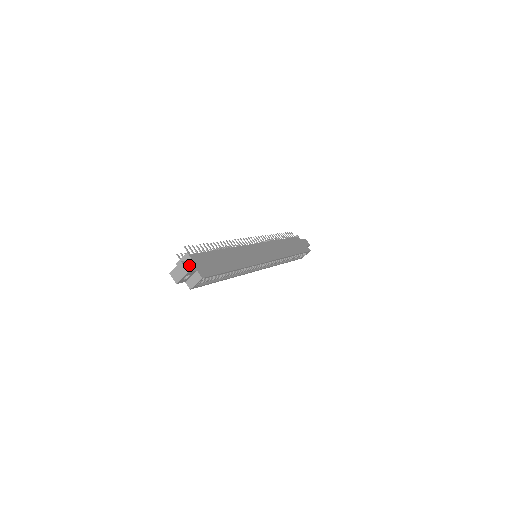
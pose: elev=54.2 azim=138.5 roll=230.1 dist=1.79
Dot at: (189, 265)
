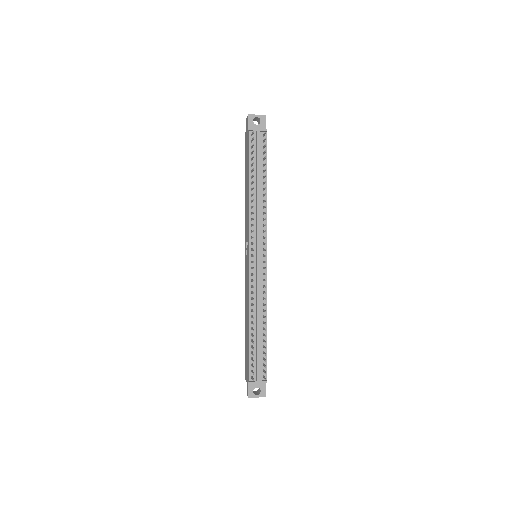
Dot at: (265, 388)
